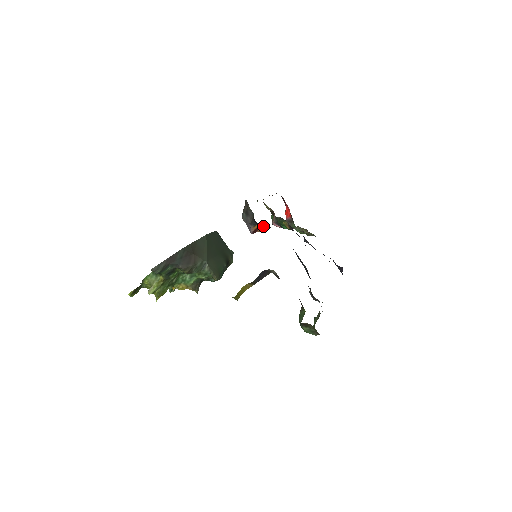
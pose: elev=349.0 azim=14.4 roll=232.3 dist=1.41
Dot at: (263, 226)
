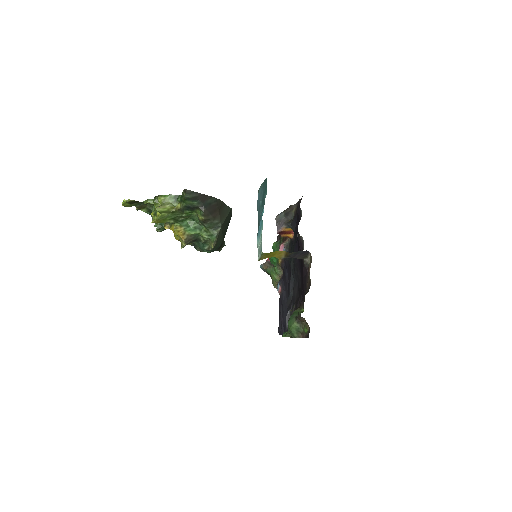
Dot at: (288, 235)
